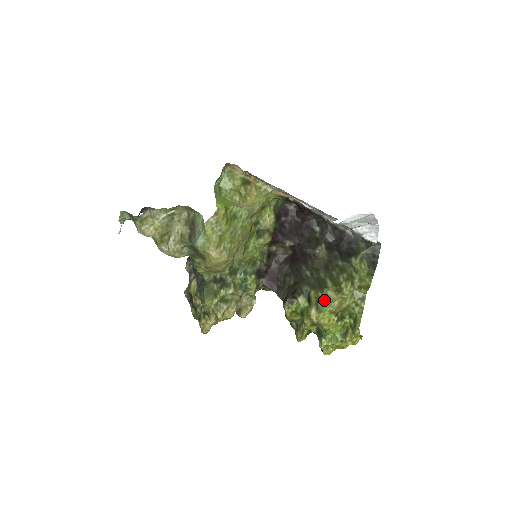
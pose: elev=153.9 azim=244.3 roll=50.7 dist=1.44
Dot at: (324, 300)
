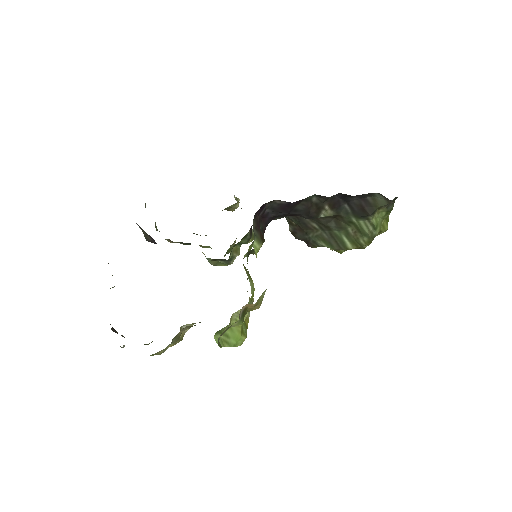
Dot at: occluded
